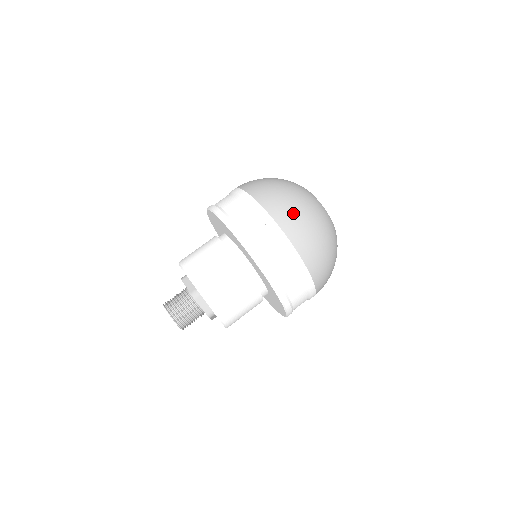
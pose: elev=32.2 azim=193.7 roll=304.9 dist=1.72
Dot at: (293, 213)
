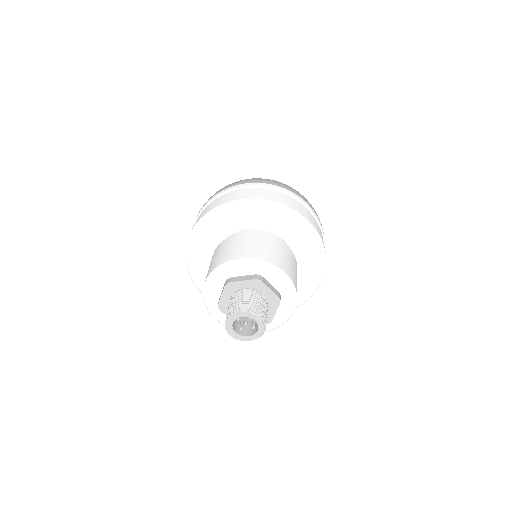
Dot at: occluded
